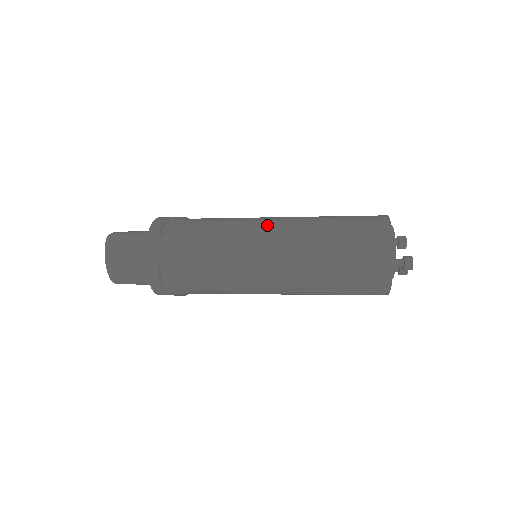
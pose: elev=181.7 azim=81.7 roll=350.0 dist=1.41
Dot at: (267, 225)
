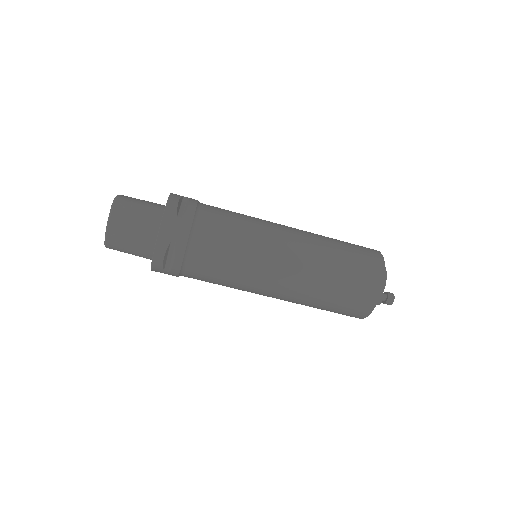
Dot at: (281, 234)
